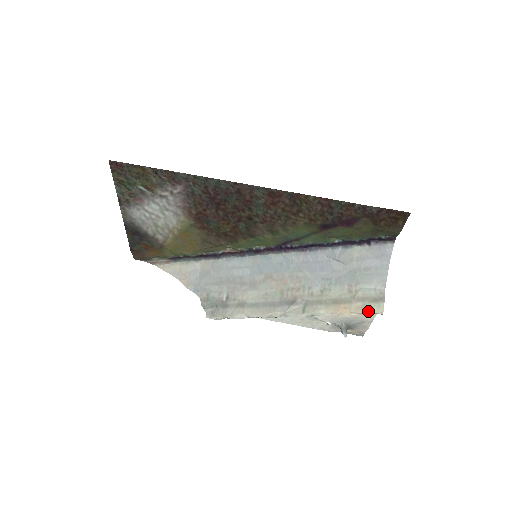
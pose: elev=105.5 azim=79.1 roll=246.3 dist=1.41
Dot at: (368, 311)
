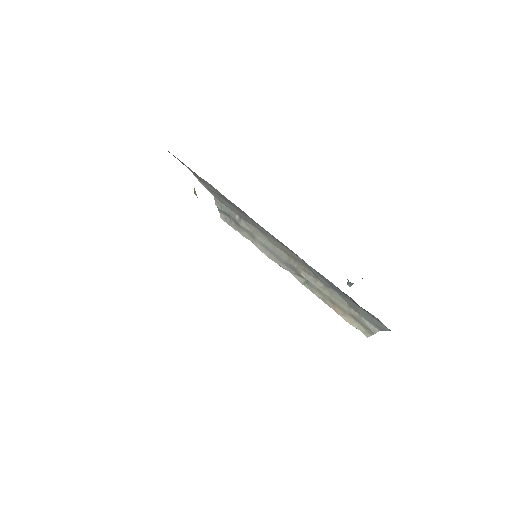
Dot at: occluded
